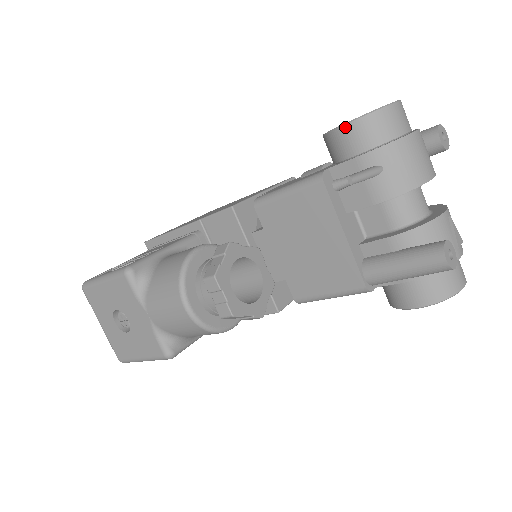
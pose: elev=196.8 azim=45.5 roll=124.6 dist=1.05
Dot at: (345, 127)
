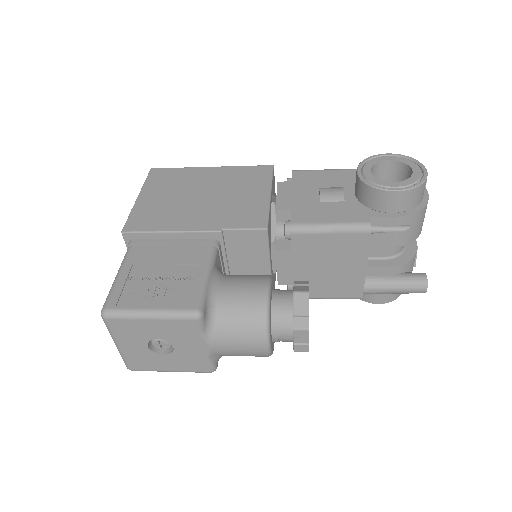
Dot at: (398, 193)
